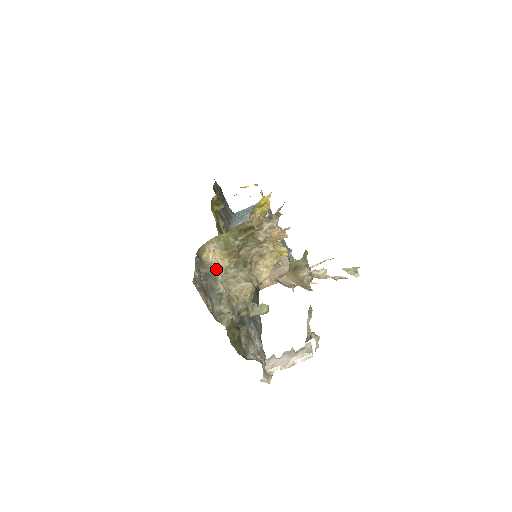
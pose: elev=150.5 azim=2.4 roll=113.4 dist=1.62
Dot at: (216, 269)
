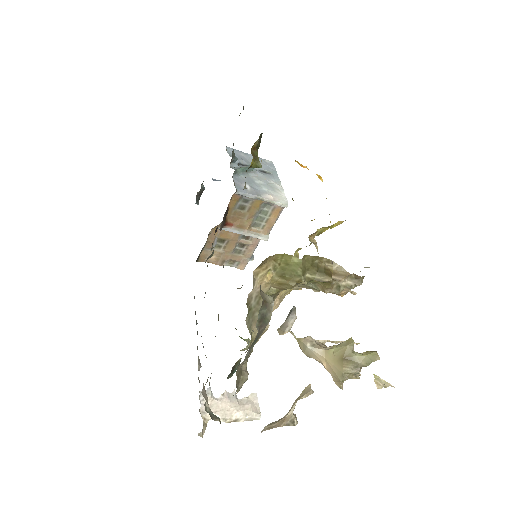
Dot at: occluded
